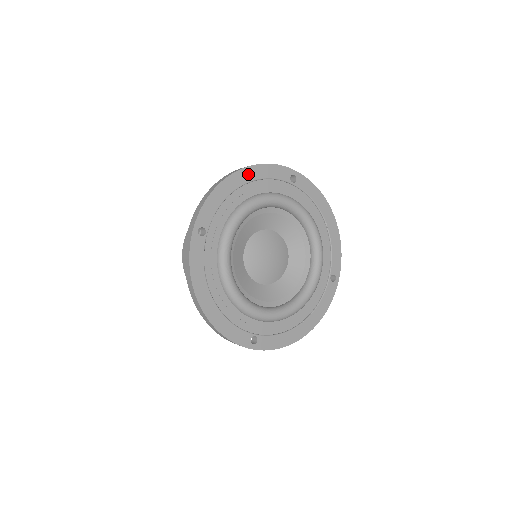
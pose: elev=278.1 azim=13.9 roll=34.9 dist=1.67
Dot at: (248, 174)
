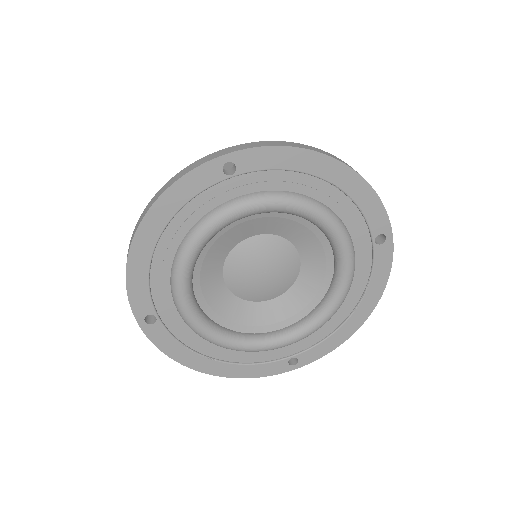
Dot at: (155, 221)
